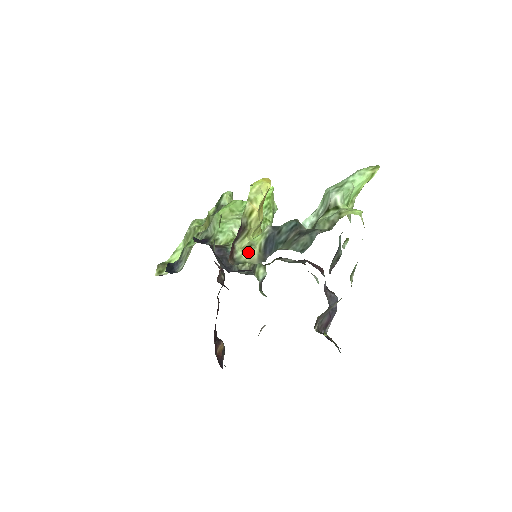
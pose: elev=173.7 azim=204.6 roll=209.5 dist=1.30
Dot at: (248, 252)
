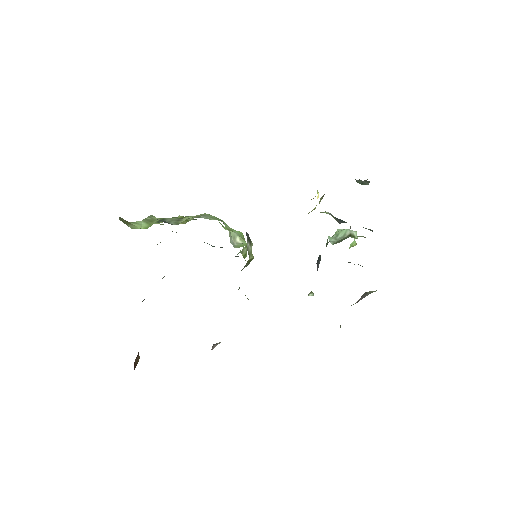
Dot at: occluded
